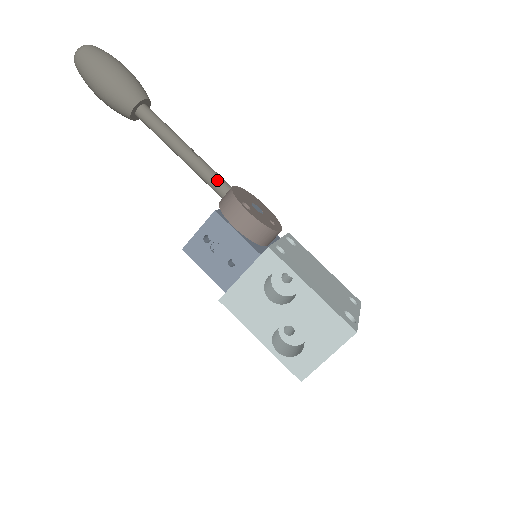
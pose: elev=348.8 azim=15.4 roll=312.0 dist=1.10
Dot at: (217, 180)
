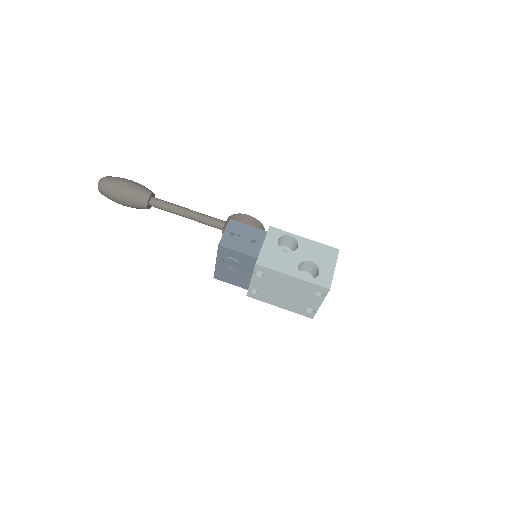
Dot at: (217, 219)
